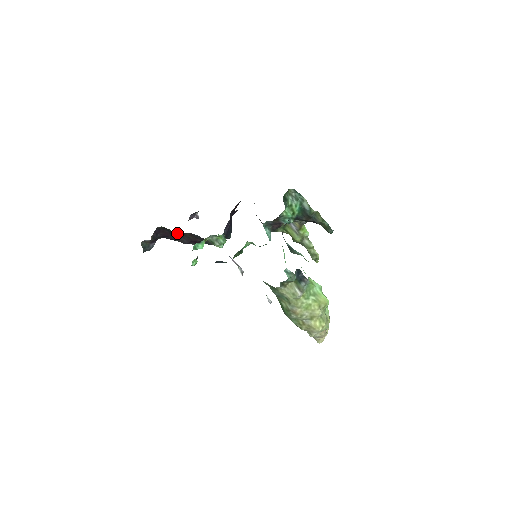
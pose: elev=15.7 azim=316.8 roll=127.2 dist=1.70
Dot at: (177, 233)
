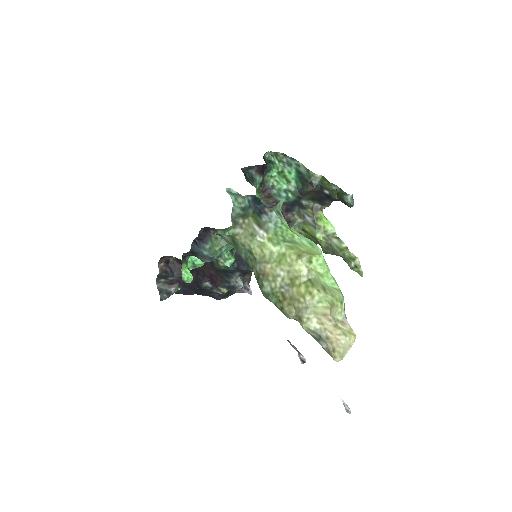
Dot at: occluded
